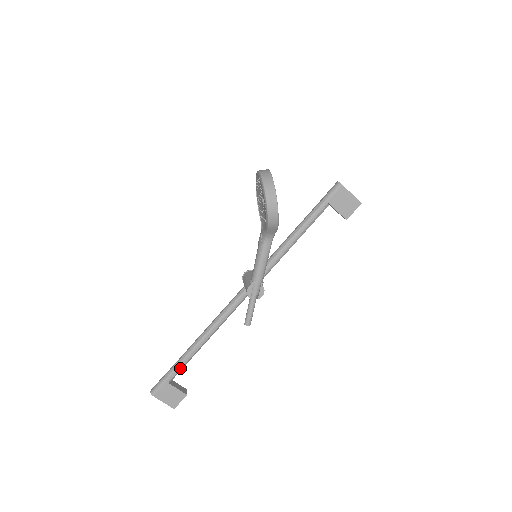
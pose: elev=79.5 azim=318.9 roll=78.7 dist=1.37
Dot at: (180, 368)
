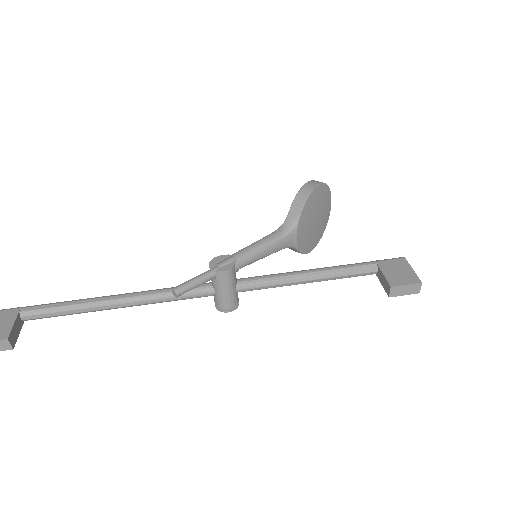
Dot at: (52, 307)
